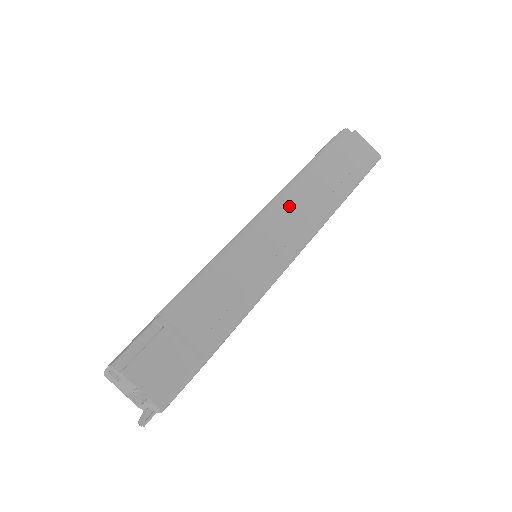
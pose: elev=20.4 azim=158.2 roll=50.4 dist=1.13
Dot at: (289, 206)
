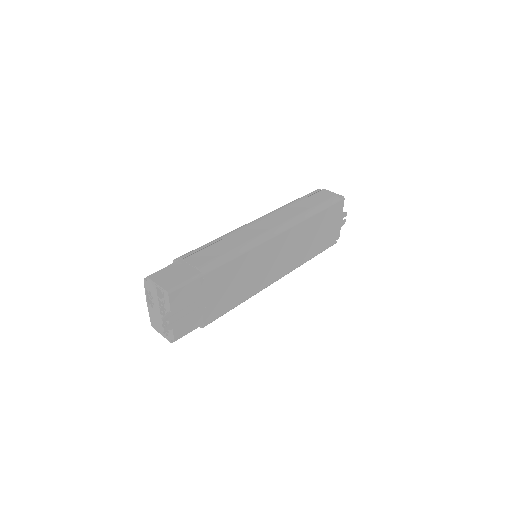
Dot at: (269, 218)
